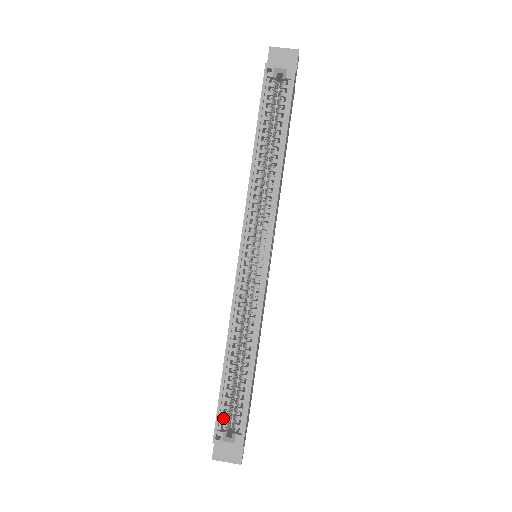
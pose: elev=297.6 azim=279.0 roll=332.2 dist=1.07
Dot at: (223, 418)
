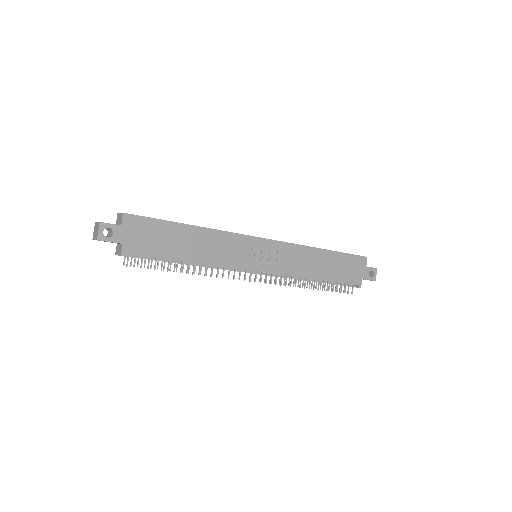
Dot at: occluded
